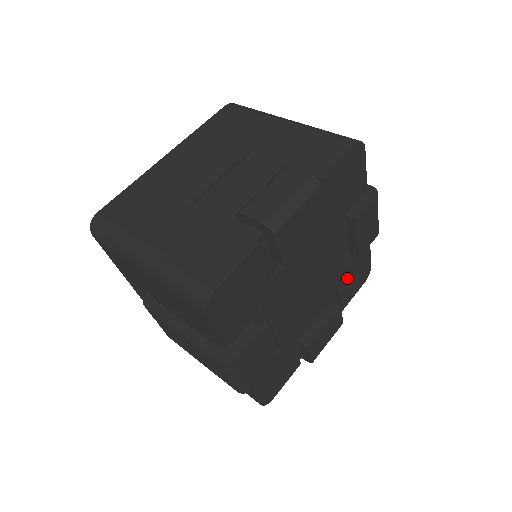
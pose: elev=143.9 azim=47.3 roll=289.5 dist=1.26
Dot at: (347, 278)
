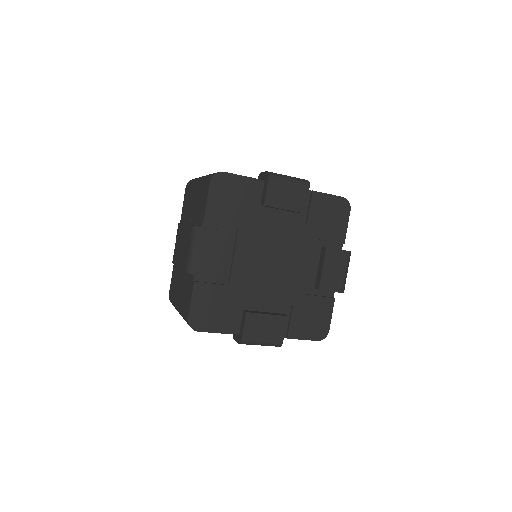
Dot at: (304, 307)
